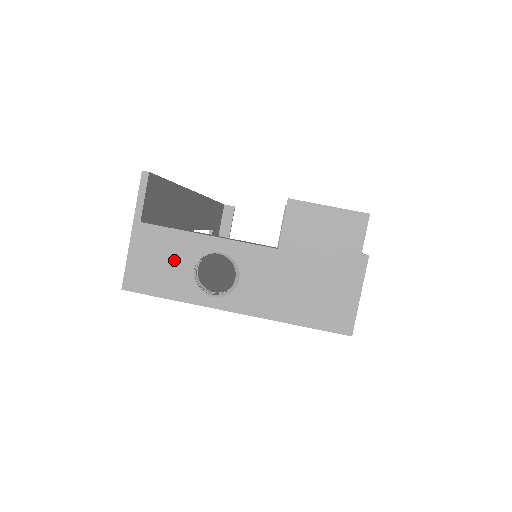
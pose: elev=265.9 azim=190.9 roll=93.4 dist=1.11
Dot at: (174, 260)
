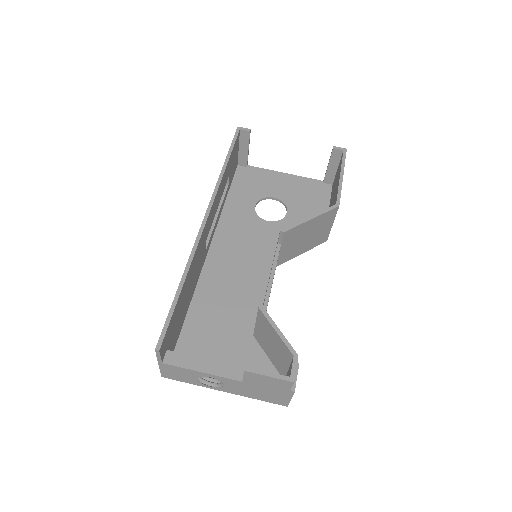
Dot at: (186, 375)
